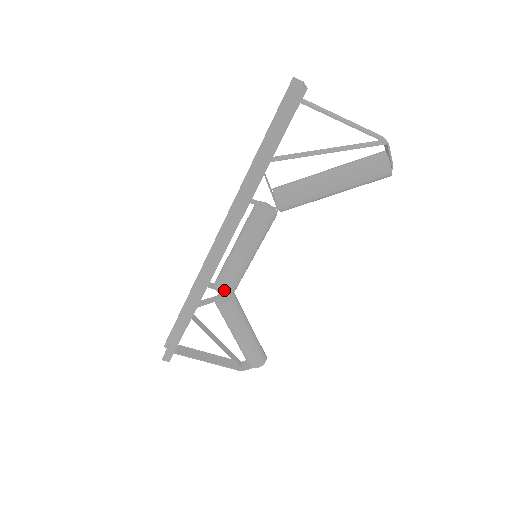
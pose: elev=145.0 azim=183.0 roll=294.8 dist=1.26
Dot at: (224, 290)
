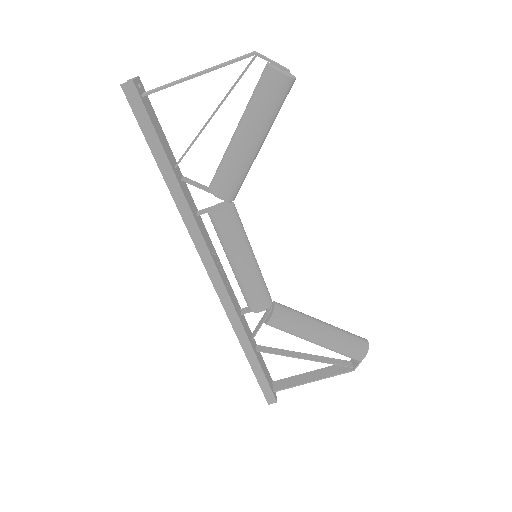
Dot at: (256, 307)
